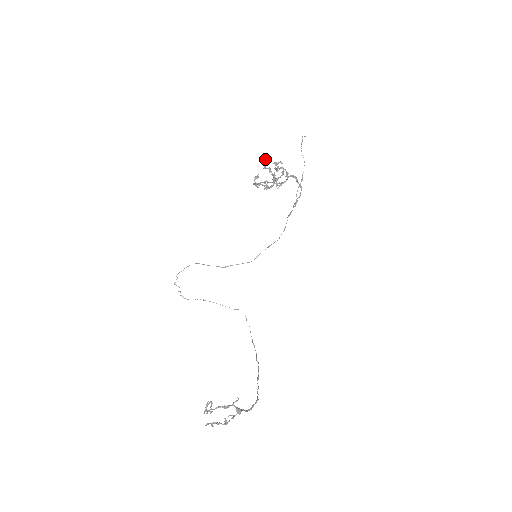
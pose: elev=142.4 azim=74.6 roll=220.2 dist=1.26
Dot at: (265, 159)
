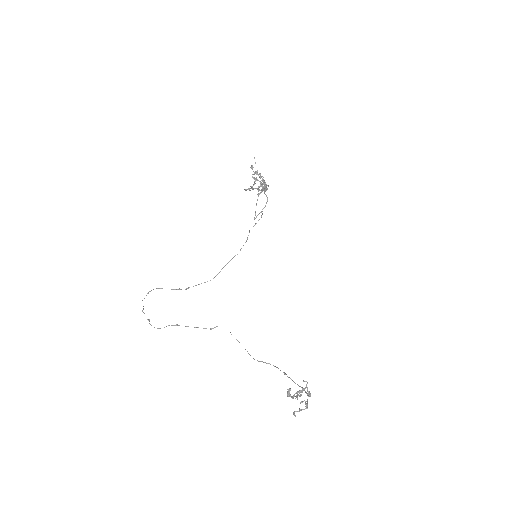
Dot at: (252, 167)
